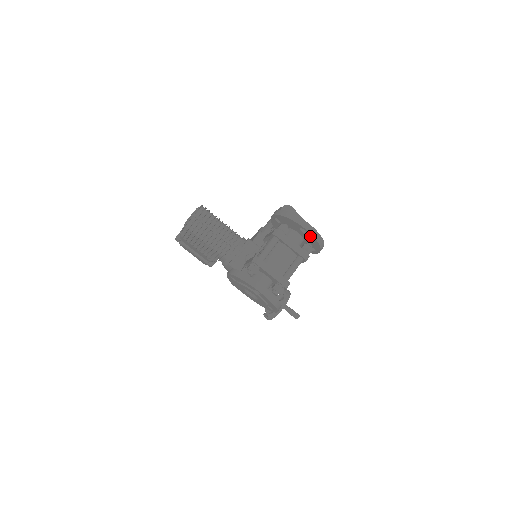
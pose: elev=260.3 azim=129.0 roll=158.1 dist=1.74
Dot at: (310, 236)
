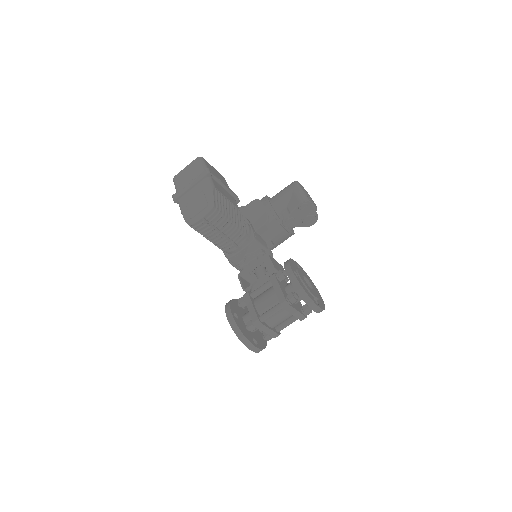
Dot at: occluded
